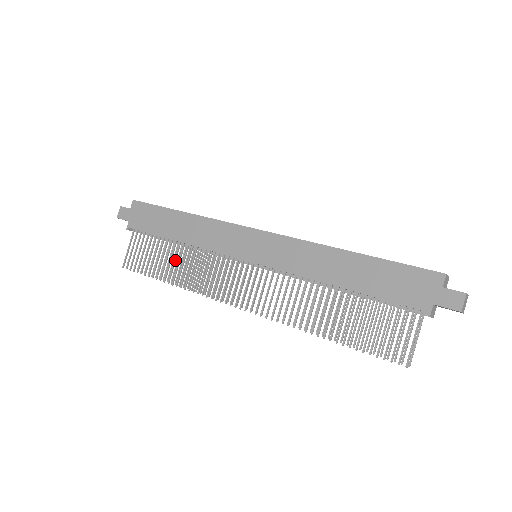
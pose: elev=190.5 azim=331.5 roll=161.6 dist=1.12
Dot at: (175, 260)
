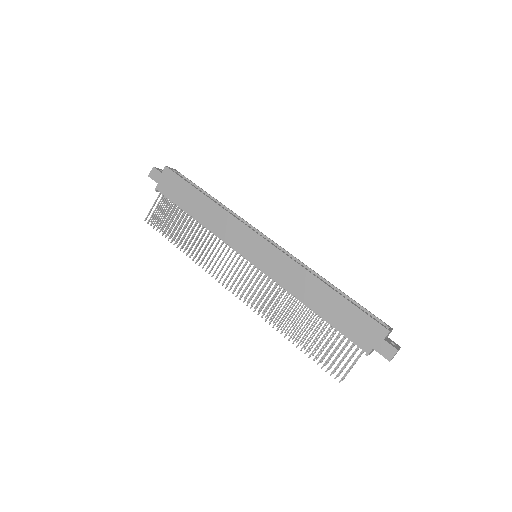
Dot at: (190, 233)
